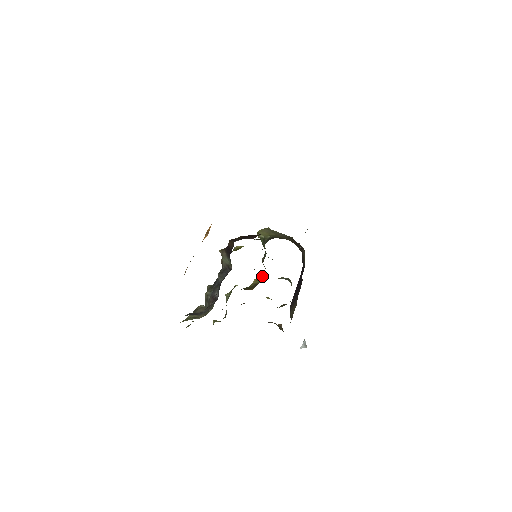
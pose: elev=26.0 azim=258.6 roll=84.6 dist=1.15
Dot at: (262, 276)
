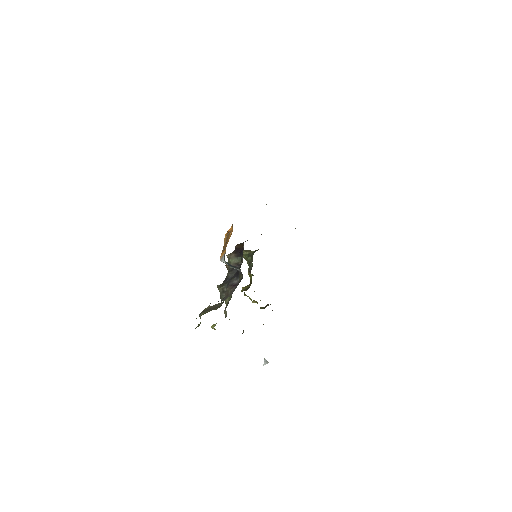
Dot at: occluded
